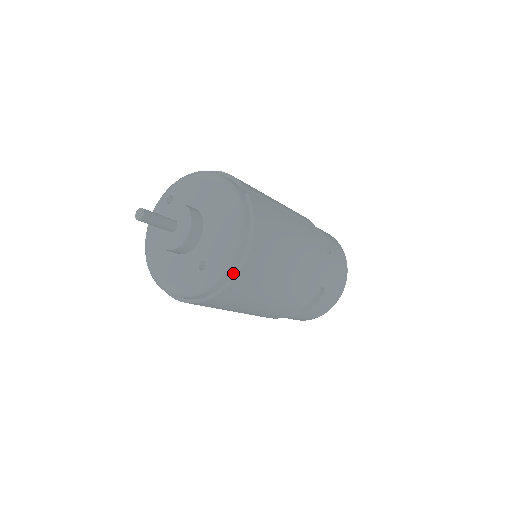
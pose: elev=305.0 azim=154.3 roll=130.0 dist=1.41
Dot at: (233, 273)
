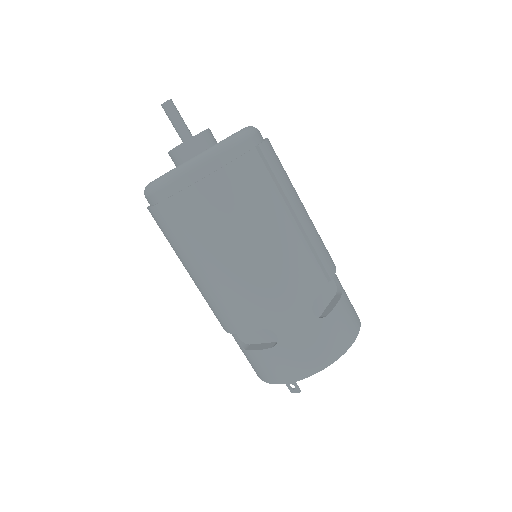
Dot at: (174, 193)
